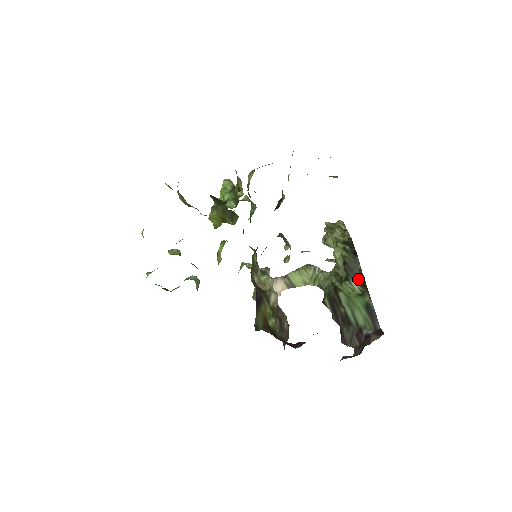
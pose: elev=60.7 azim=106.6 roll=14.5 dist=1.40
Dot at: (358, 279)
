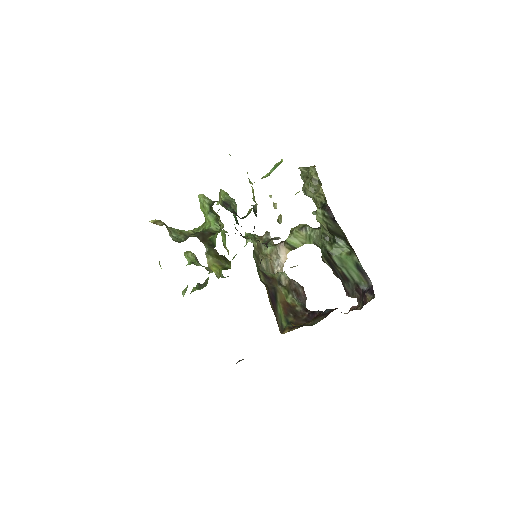
Dot at: (344, 239)
